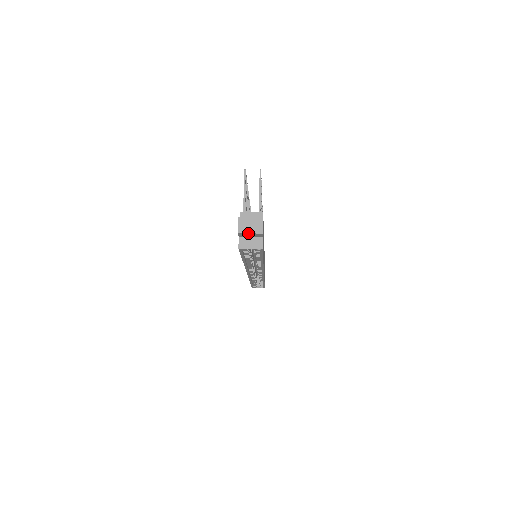
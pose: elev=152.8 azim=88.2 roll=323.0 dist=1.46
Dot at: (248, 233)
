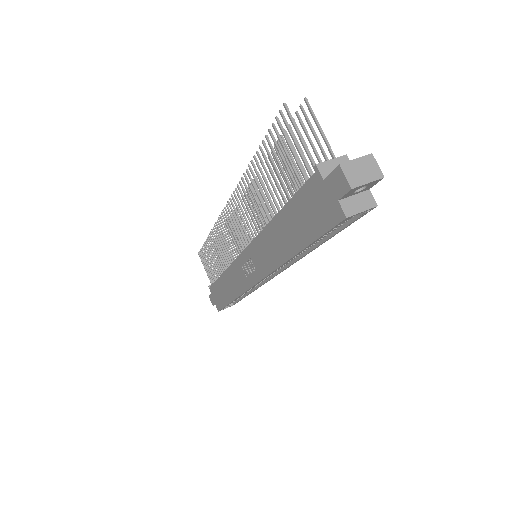
Dot at: (365, 184)
